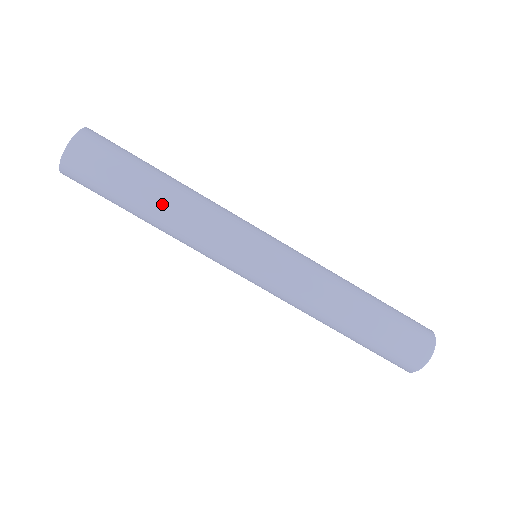
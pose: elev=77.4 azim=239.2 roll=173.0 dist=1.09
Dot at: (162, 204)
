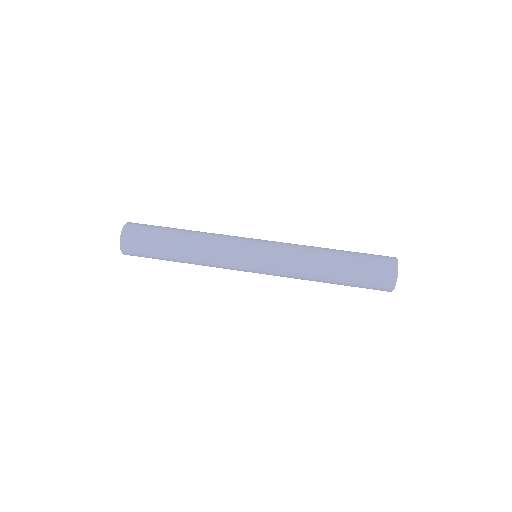
Dot at: (186, 239)
